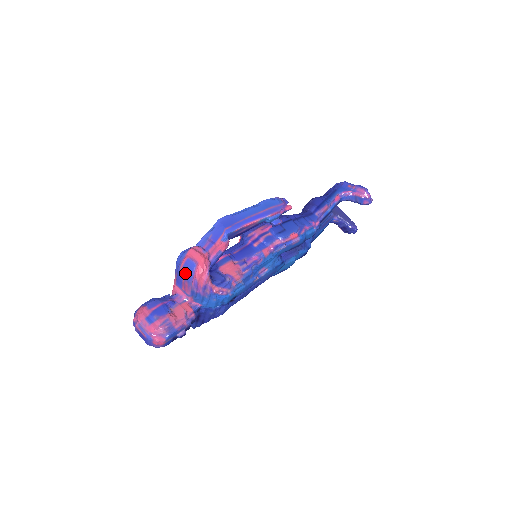
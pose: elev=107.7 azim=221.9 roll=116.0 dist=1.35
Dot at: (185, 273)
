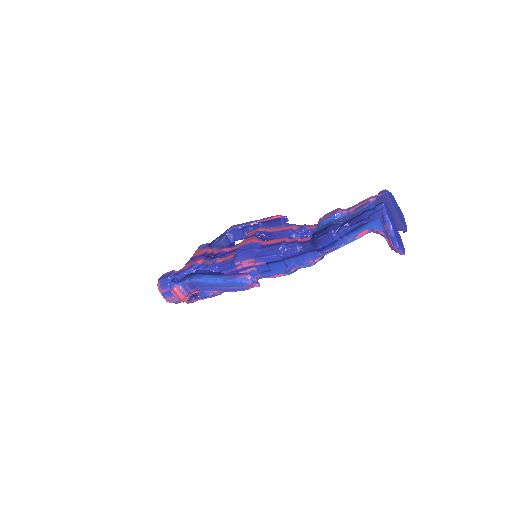
Dot at: occluded
